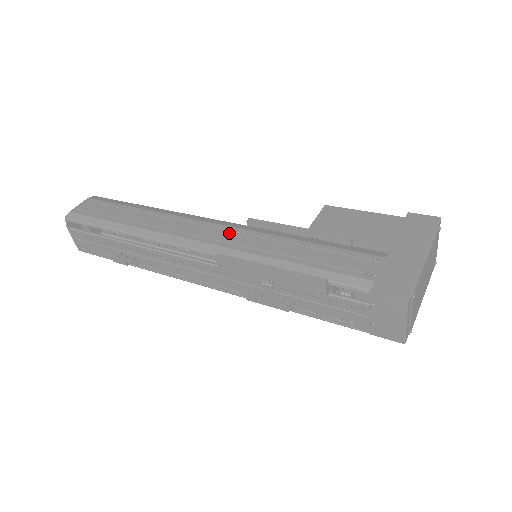
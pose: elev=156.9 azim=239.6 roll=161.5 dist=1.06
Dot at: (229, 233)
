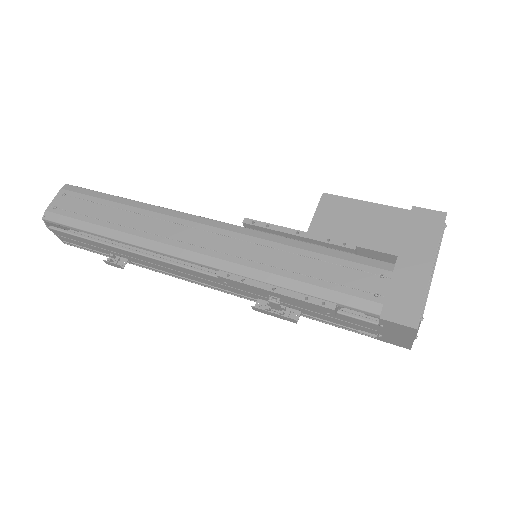
Dot at: (226, 240)
